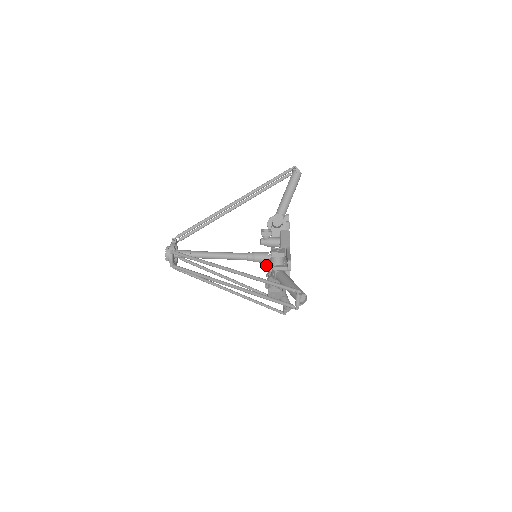
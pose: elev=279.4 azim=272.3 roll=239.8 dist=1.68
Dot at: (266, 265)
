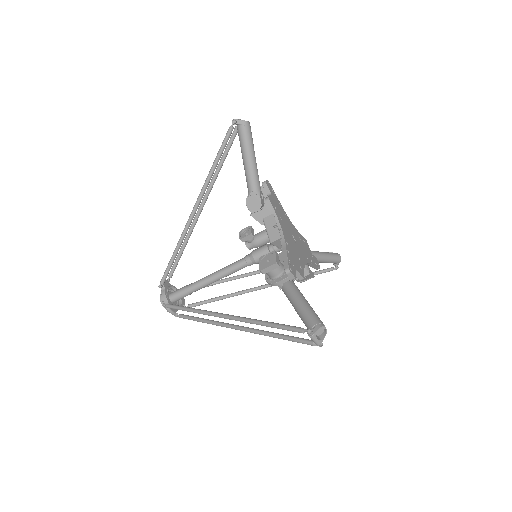
Dot at: (266, 280)
